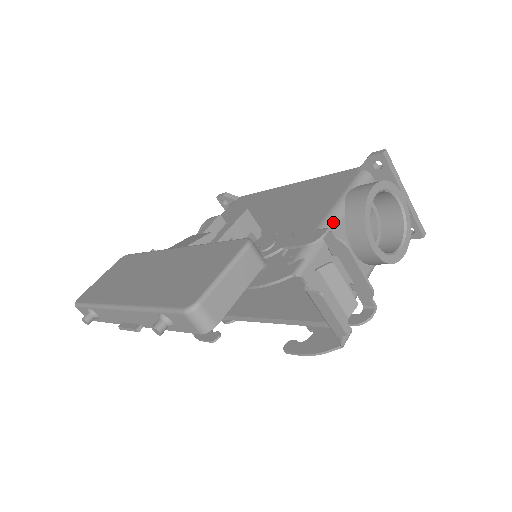
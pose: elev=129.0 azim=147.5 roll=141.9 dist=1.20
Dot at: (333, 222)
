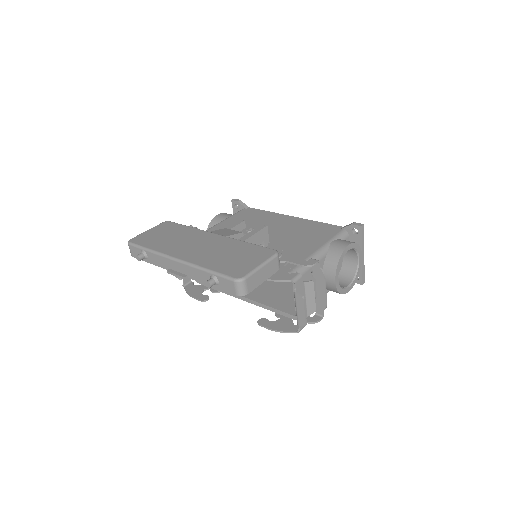
Dot at: (319, 257)
